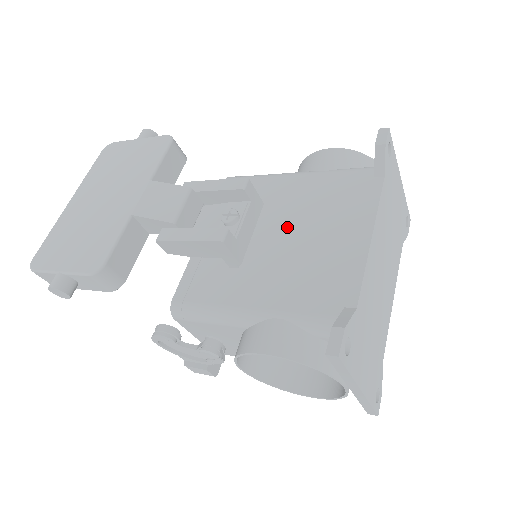
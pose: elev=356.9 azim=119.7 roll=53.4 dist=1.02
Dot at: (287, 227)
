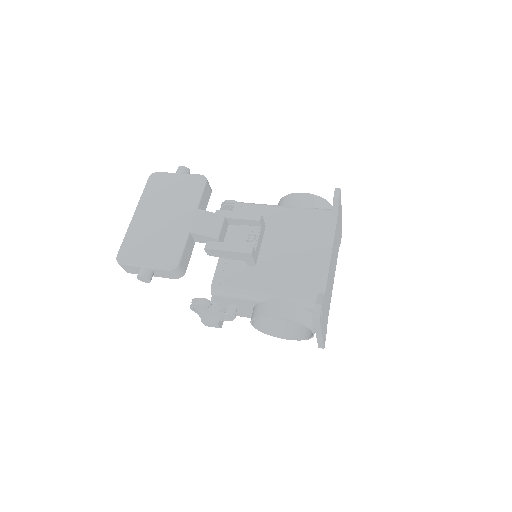
Dot at: (281, 243)
